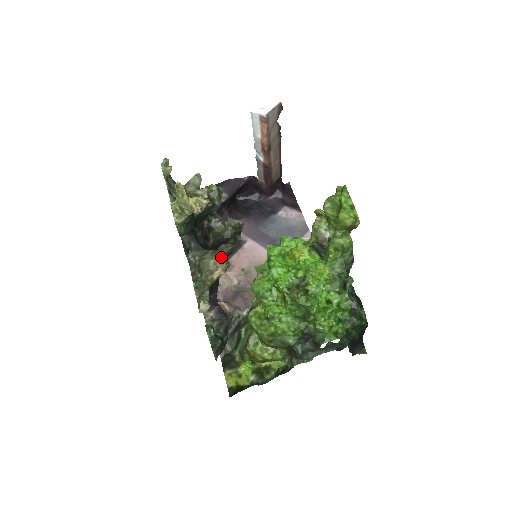
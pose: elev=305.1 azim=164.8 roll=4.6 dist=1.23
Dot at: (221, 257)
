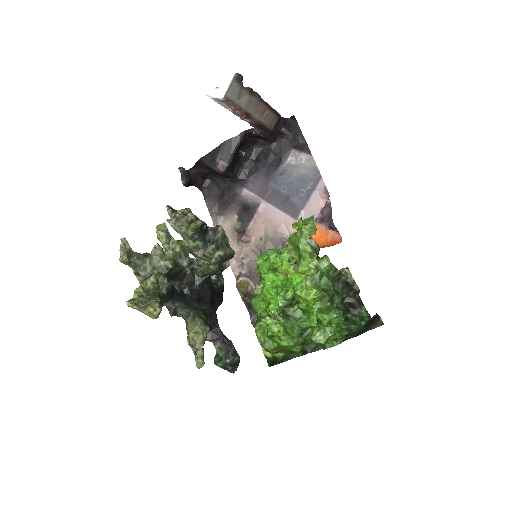
Dot at: (198, 327)
